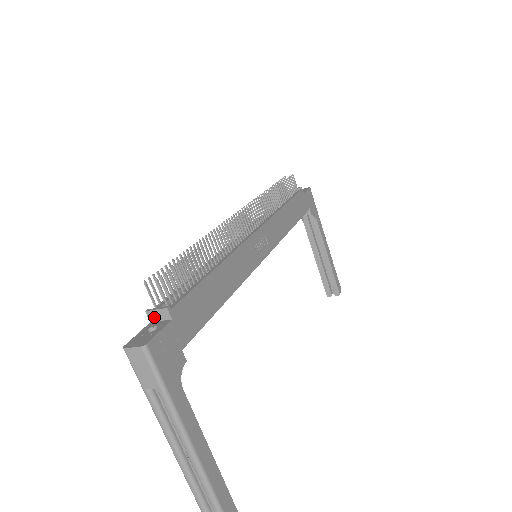
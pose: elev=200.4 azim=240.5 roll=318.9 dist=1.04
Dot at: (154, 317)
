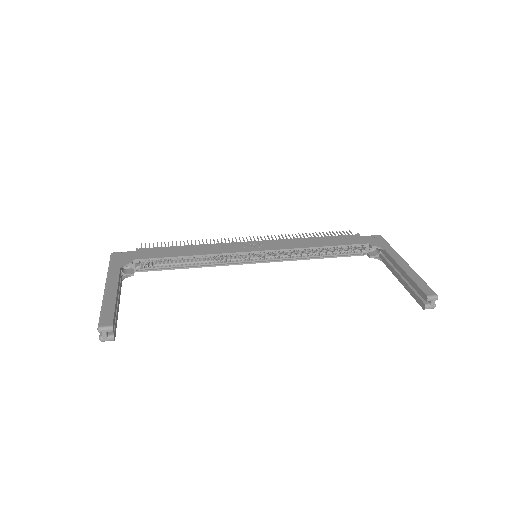
Dot at: occluded
